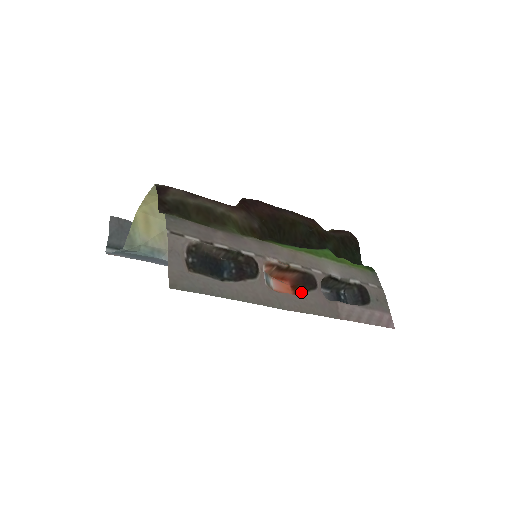
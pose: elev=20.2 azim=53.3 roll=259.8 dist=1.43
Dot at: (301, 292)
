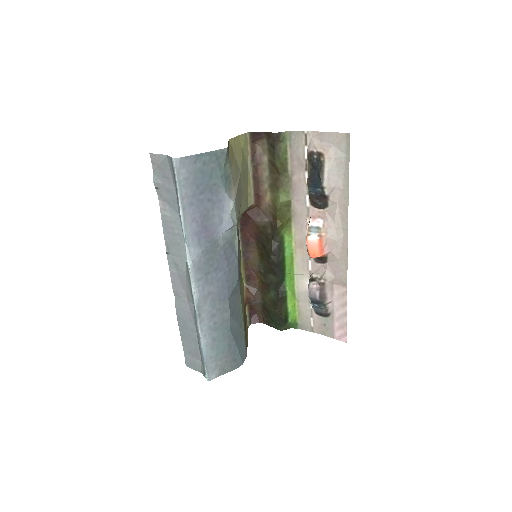
Dot at: (325, 256)
